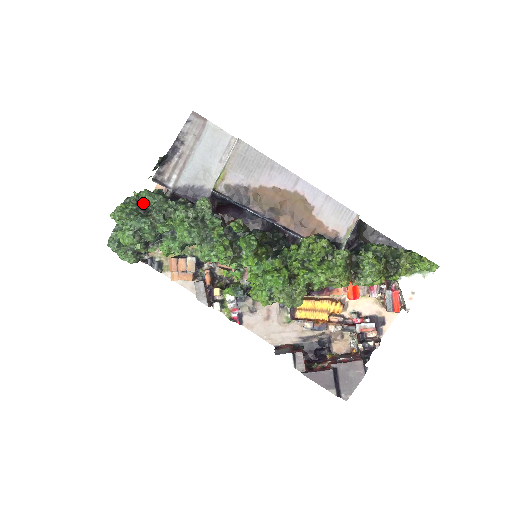
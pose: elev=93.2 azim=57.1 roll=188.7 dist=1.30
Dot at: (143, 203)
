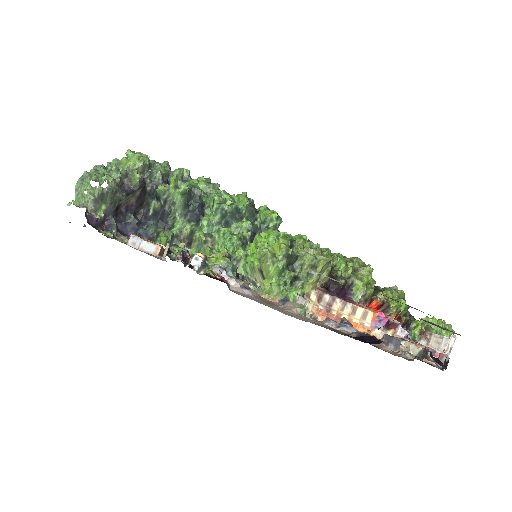
Dot at: occluded
